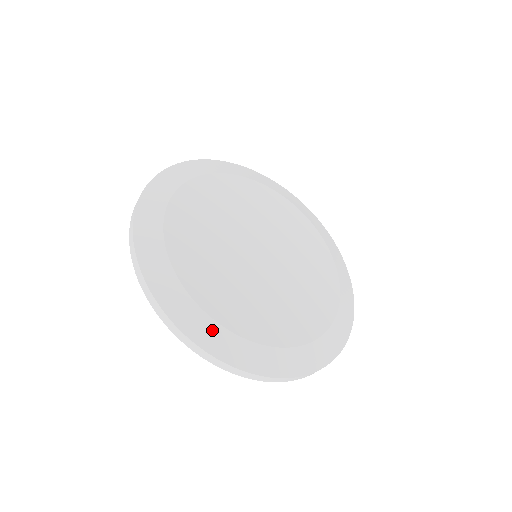
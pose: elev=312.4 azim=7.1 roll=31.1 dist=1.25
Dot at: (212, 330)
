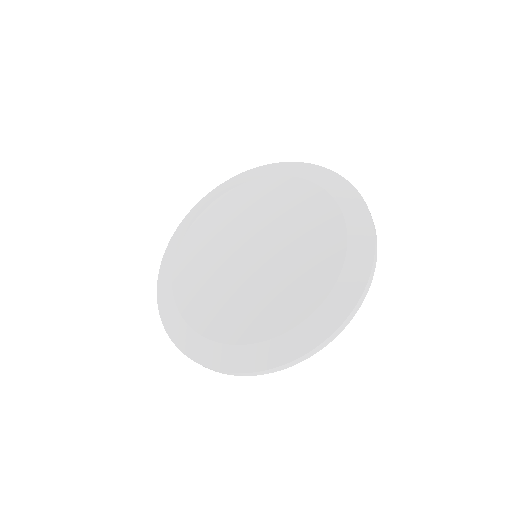
Dot at: (232, 353)
